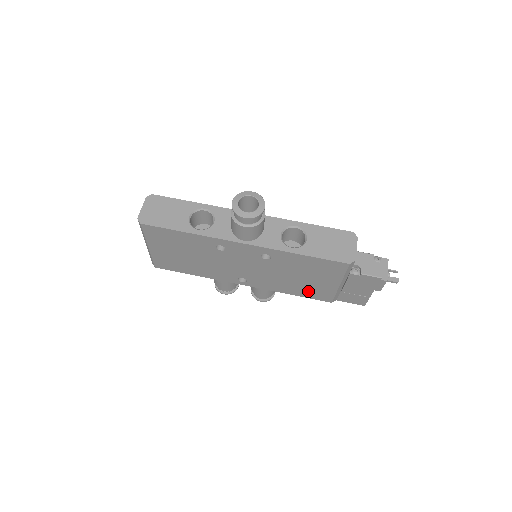
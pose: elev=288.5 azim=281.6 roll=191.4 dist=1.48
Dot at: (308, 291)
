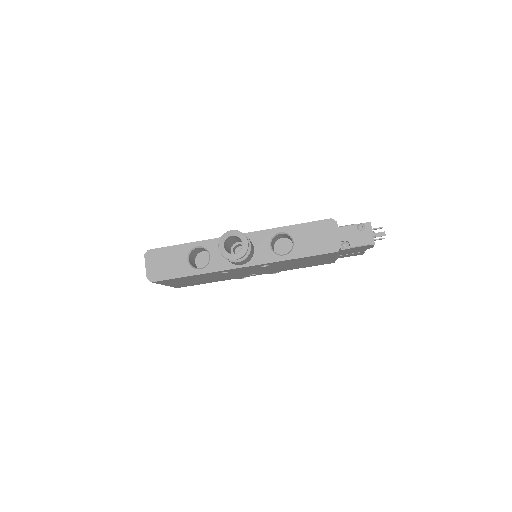
Dot at: (311, 265)
